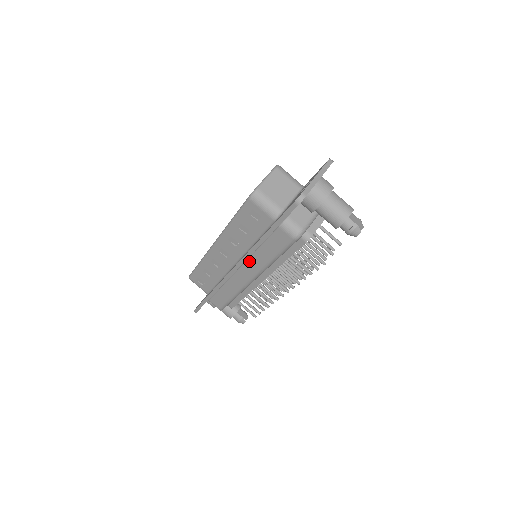
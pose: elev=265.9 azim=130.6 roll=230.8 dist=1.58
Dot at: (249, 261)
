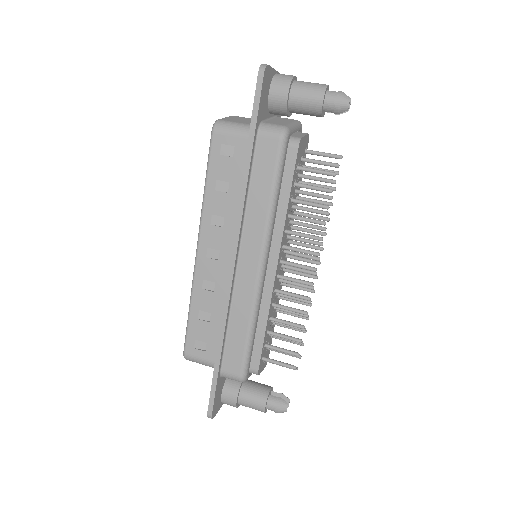
Dot at: (246, 231)
